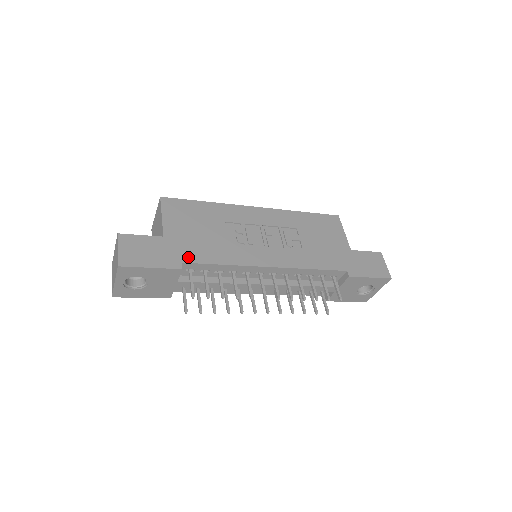
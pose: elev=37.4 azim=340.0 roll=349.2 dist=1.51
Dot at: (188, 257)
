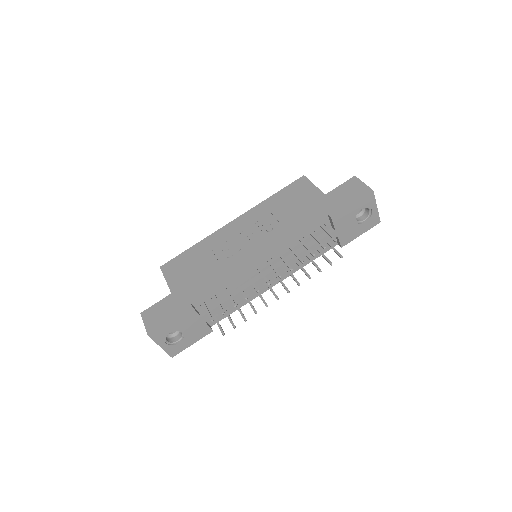
Dot at: (193, 295)
